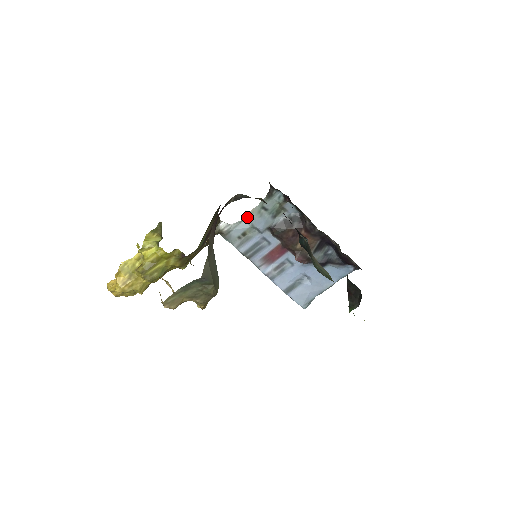
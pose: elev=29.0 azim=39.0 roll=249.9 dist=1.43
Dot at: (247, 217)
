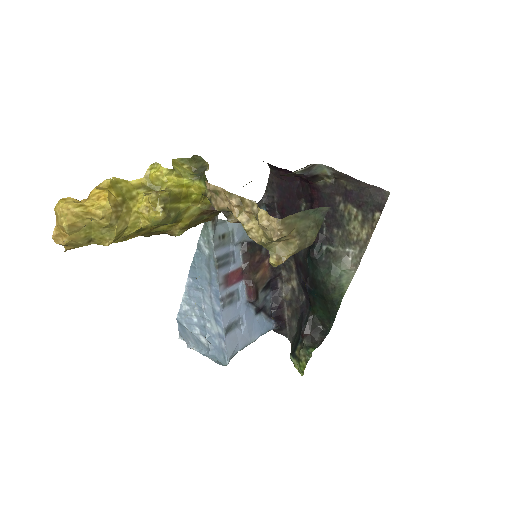
Dot at: occluded
